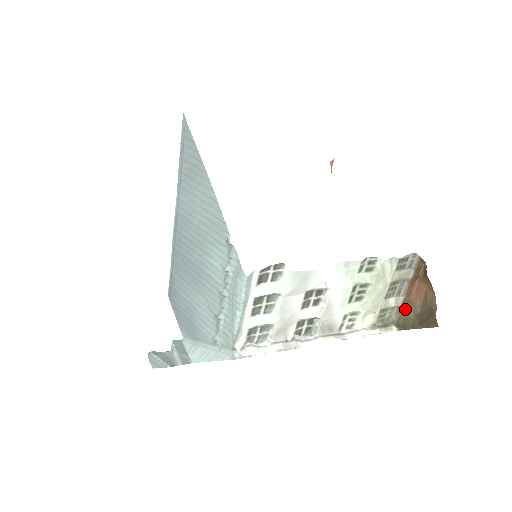
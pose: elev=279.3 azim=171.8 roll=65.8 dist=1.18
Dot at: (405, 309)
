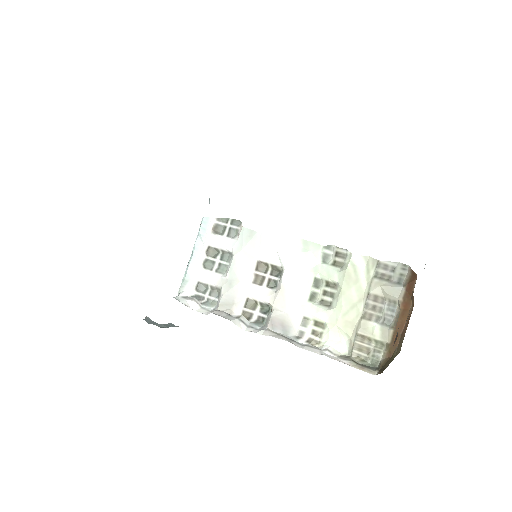
Dot at: (396, 349)
